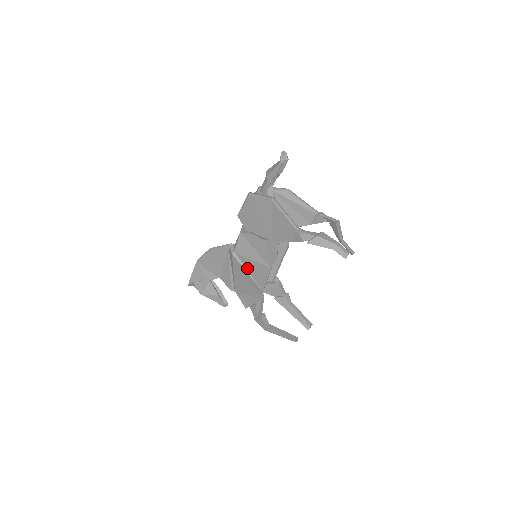
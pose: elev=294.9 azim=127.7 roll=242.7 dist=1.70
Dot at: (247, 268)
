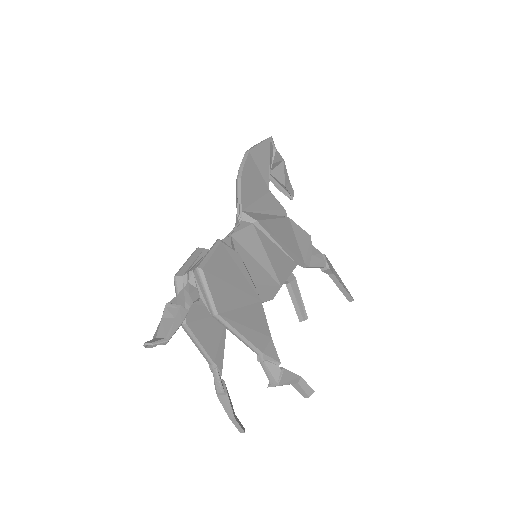
Dot at: occluded
